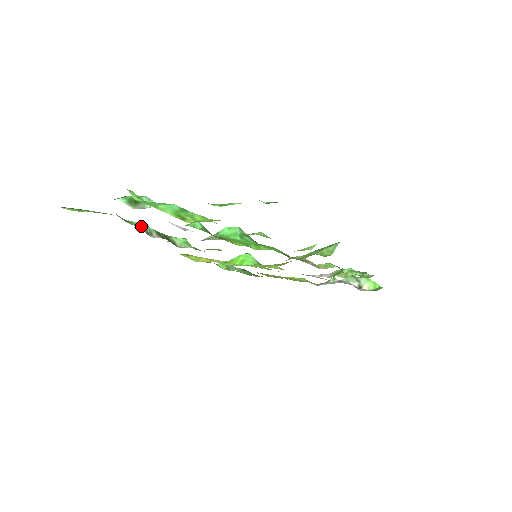
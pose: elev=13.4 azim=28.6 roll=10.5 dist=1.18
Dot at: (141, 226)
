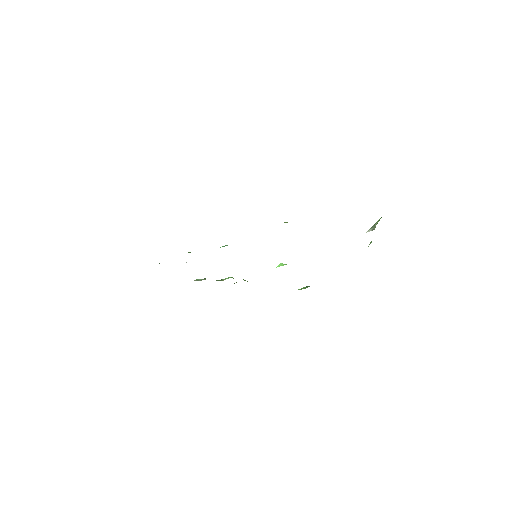
Dot at: (195, 280)
